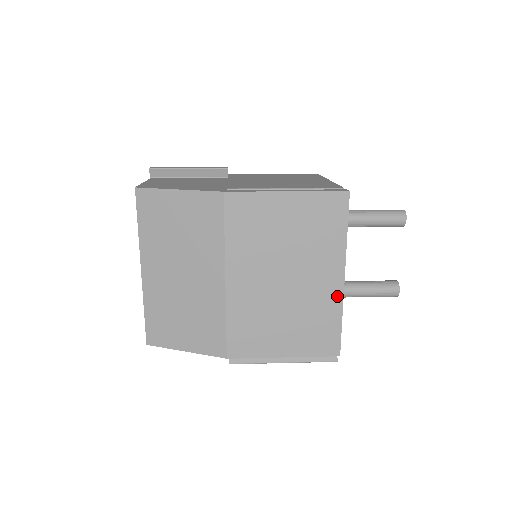
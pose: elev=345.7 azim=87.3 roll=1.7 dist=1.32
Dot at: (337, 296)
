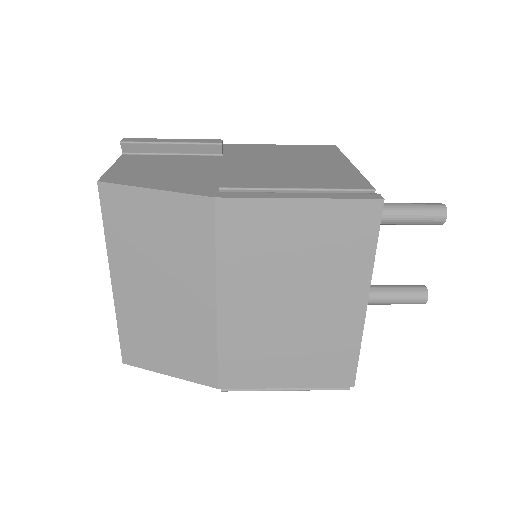
Dot at: (356, 323)
